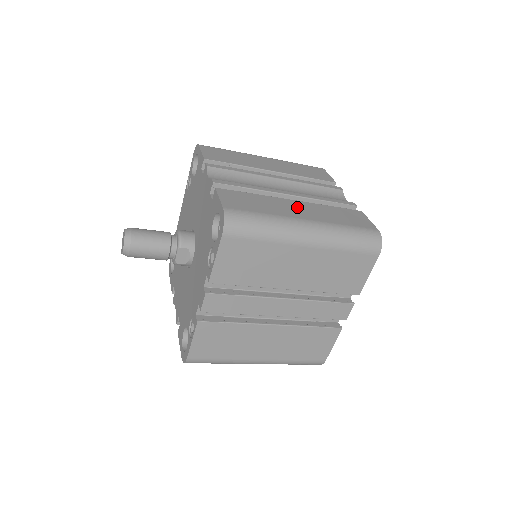
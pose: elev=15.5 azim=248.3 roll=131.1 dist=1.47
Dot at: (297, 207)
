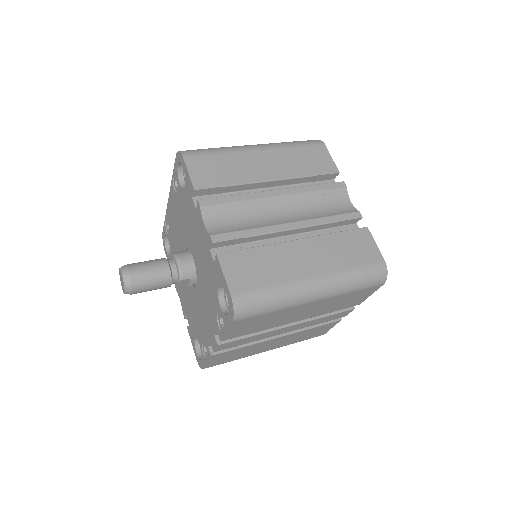
Dot at: (303, 254)
